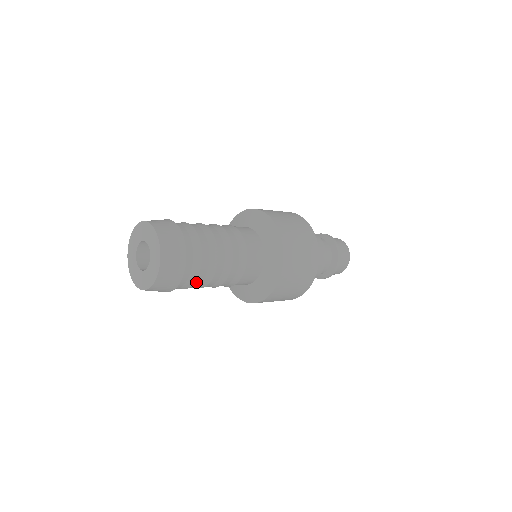
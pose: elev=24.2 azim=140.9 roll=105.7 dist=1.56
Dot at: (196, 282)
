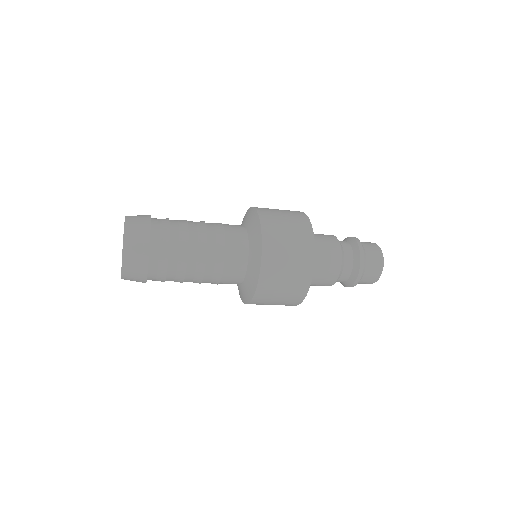
Dot at: occluded
